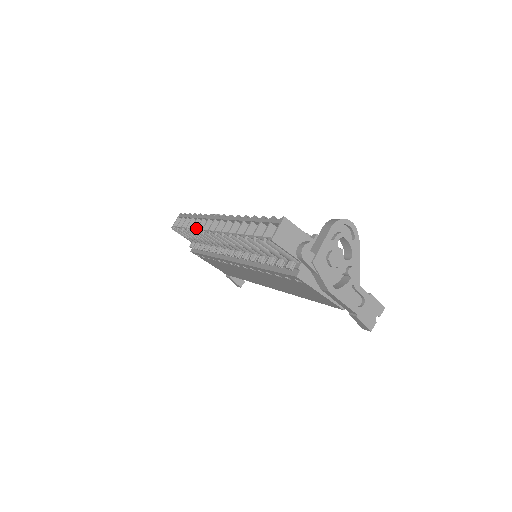
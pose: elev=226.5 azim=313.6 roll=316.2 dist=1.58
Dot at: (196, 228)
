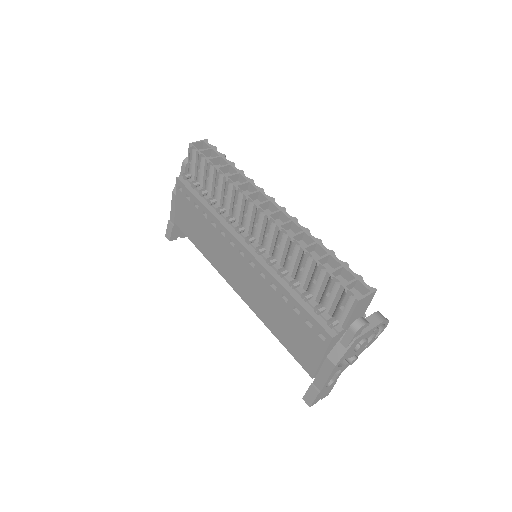
Dot at: (237, 184)
